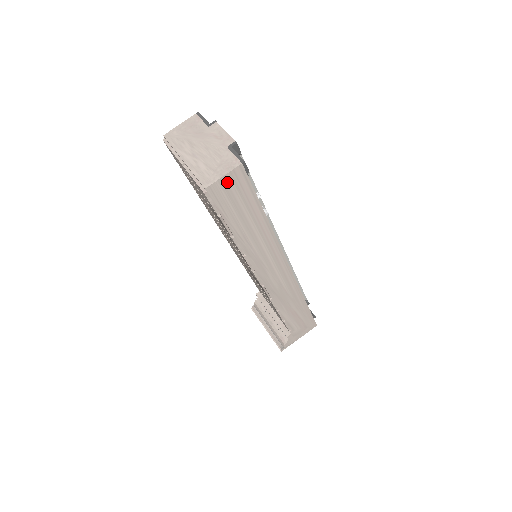
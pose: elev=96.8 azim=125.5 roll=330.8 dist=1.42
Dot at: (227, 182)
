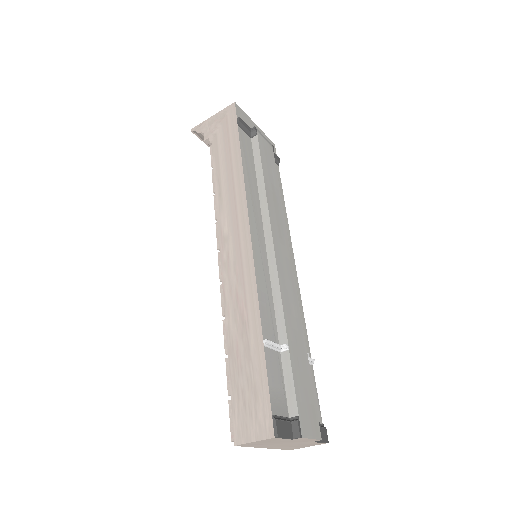
Dot at: occluded
